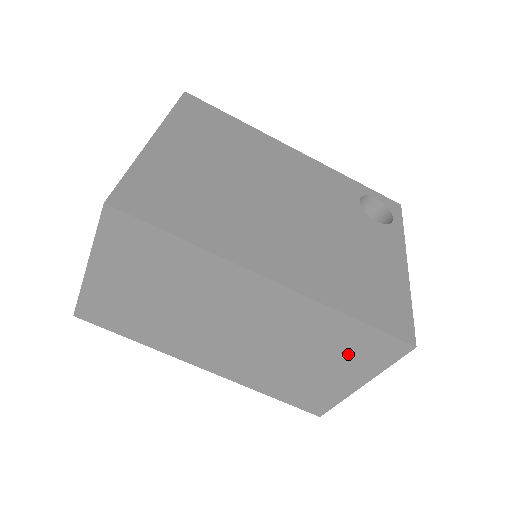
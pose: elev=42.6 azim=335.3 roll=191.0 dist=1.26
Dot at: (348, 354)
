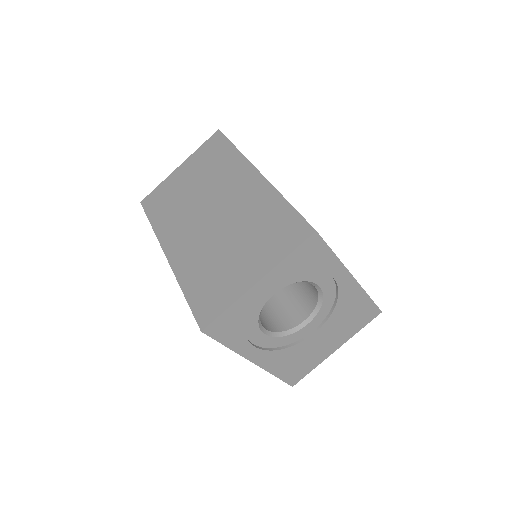
Dot at: (267, 239)
